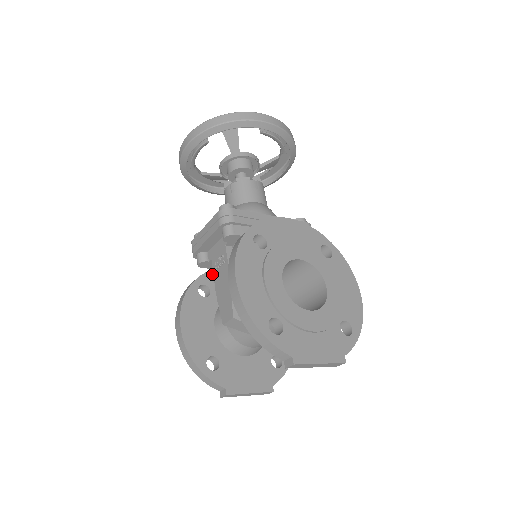
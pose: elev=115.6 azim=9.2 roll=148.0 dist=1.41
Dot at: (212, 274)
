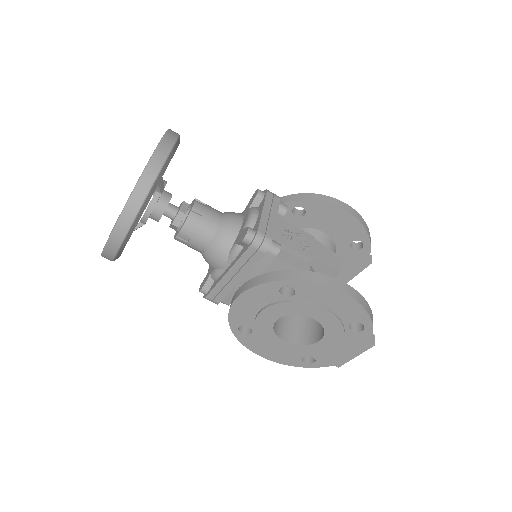
Dot at: occluded
